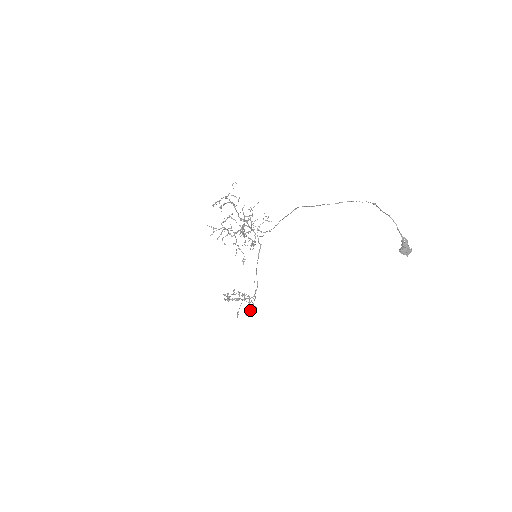
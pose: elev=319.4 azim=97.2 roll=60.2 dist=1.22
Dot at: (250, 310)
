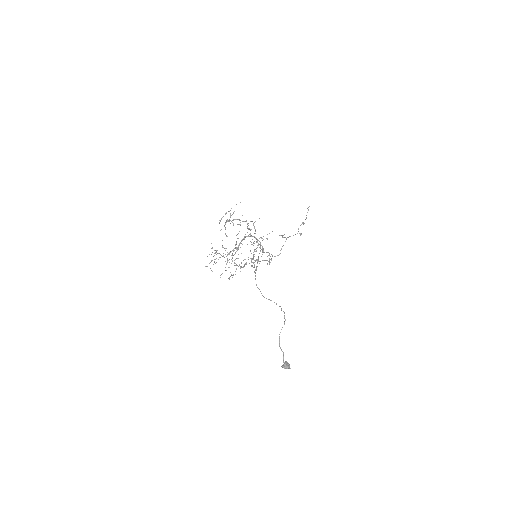
Dot at: (279, 254)
